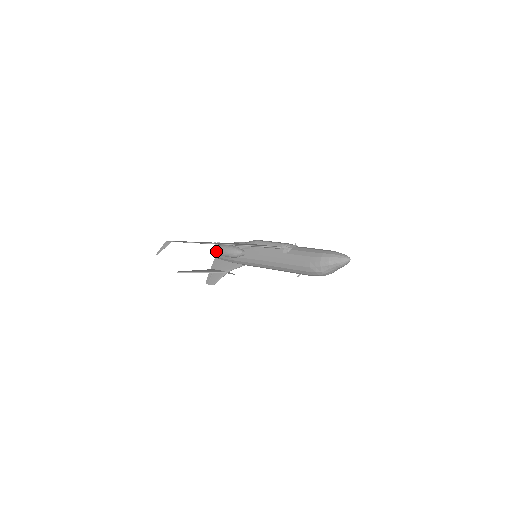
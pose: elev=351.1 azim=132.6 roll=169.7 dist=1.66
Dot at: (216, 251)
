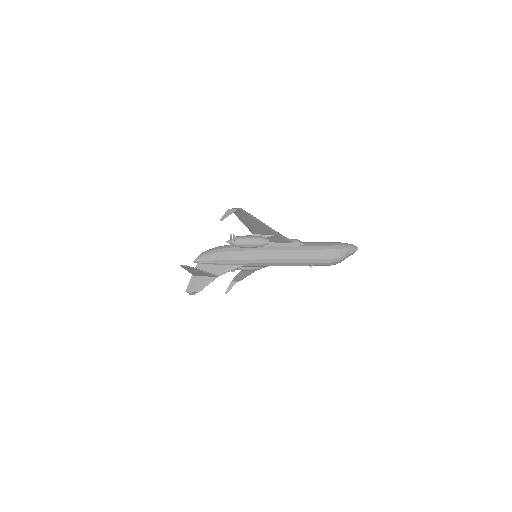
Dot at: (235, 241)
